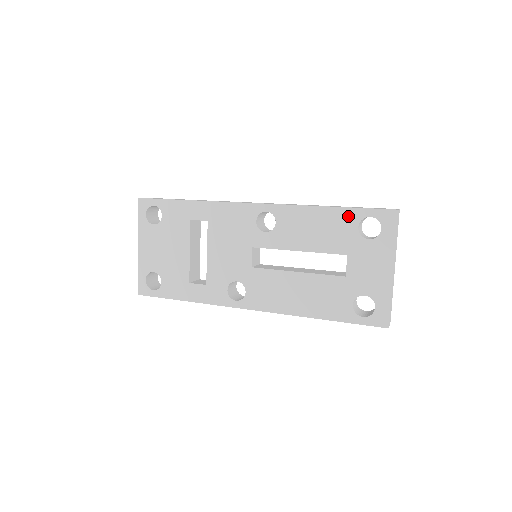
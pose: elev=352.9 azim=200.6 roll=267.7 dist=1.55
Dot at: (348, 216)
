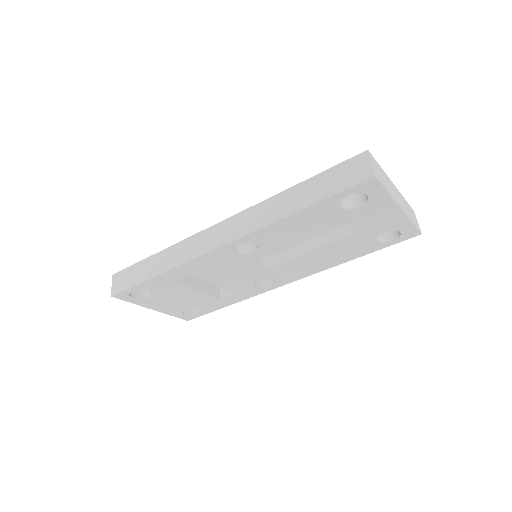
Dot at: (324, 206)
